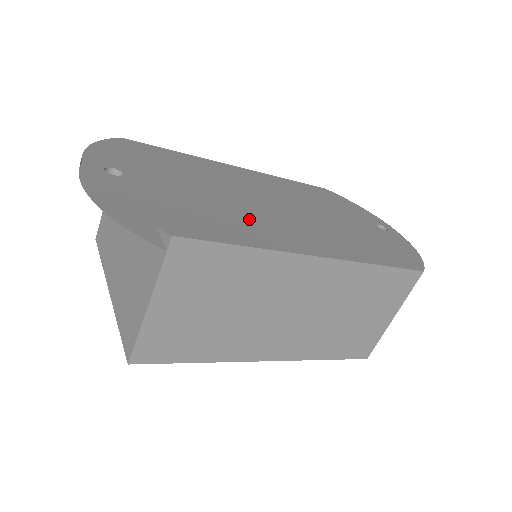
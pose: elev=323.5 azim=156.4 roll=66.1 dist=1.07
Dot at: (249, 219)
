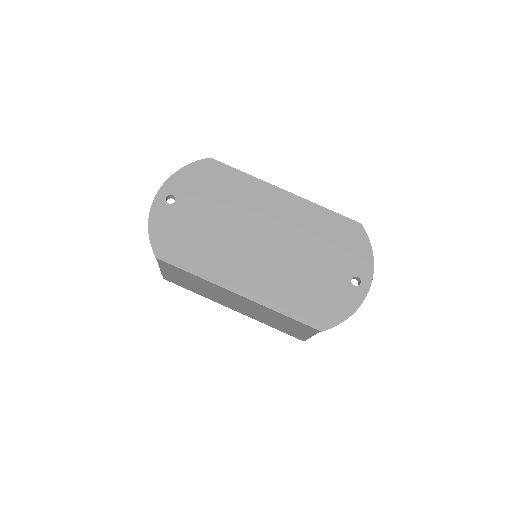
Dot at: (221, 252)
